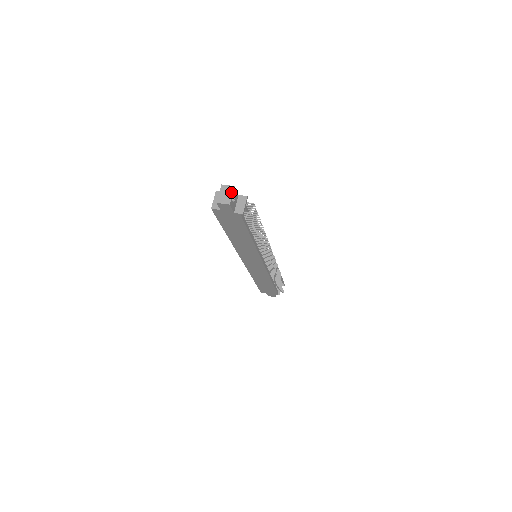
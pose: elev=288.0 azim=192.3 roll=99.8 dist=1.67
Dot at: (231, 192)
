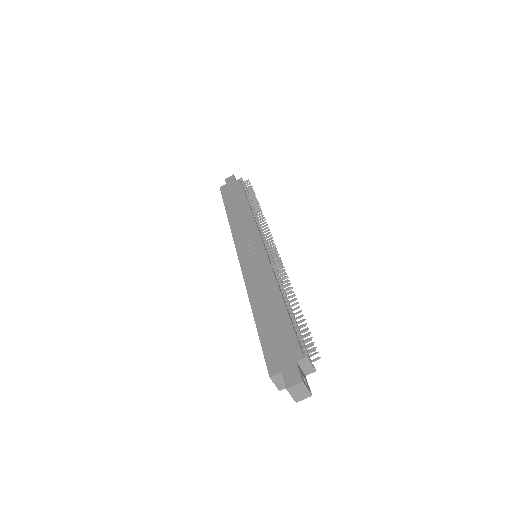
Dot at: (304, 388)
